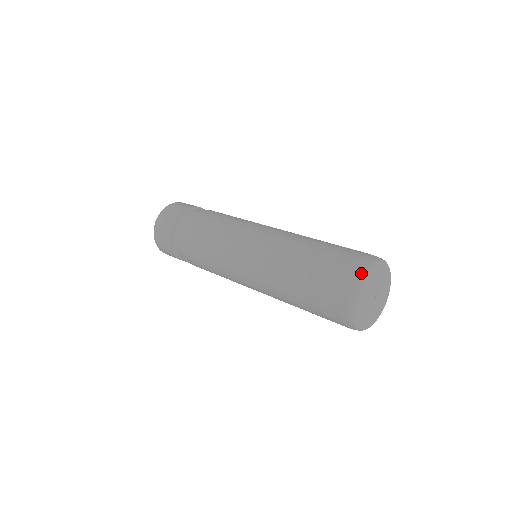
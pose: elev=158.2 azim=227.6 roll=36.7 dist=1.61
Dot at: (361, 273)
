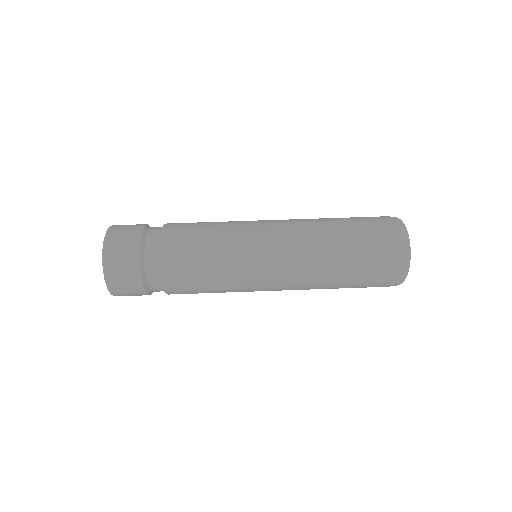
Dot at: (405, 274)
